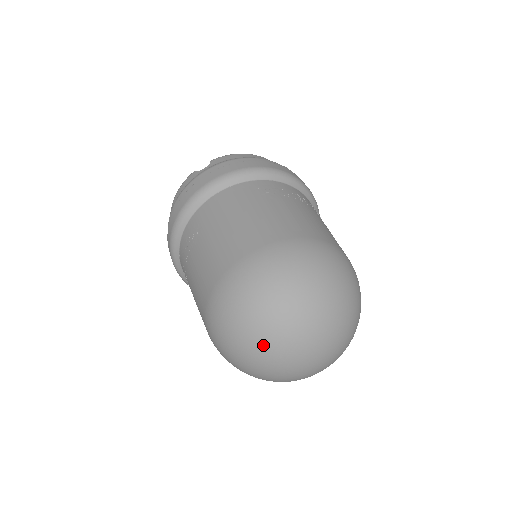
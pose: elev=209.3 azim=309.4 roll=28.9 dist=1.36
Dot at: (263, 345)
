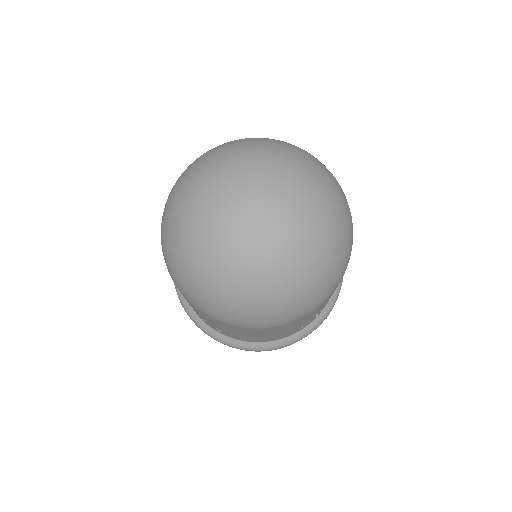
Dot at: (193, 222)
